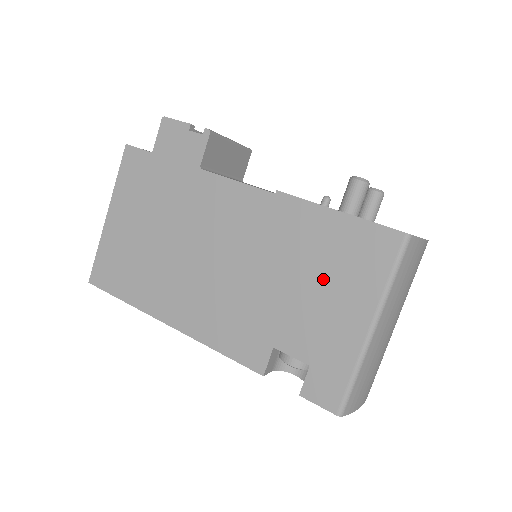
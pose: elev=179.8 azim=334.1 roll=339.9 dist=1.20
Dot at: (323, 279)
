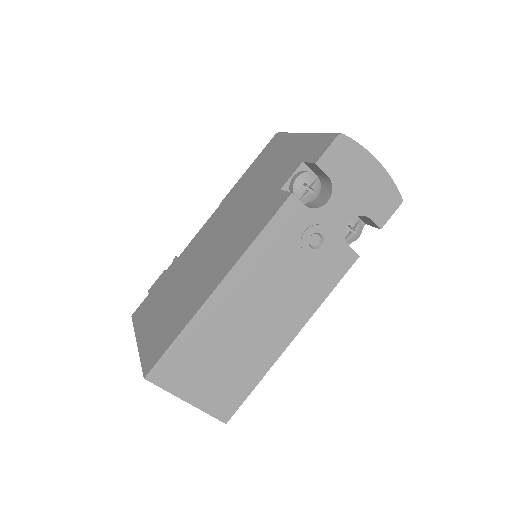
Dot at: (268, 167)
